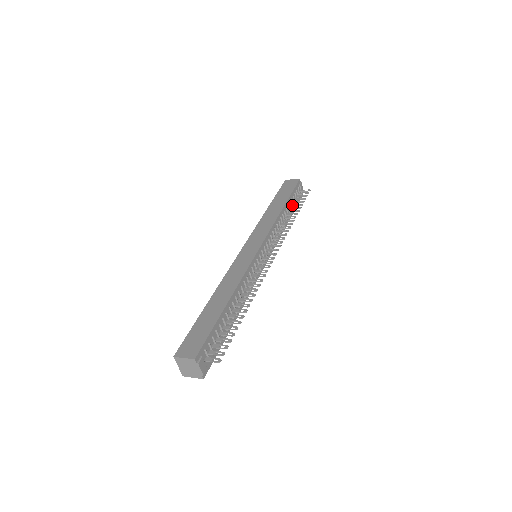
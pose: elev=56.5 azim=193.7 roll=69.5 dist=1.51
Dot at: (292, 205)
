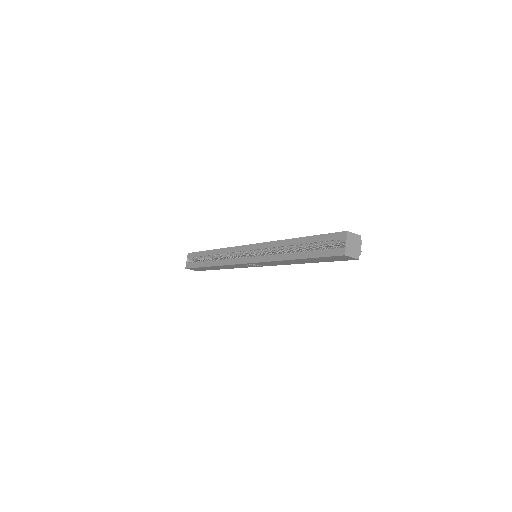
Dot at: occluded
